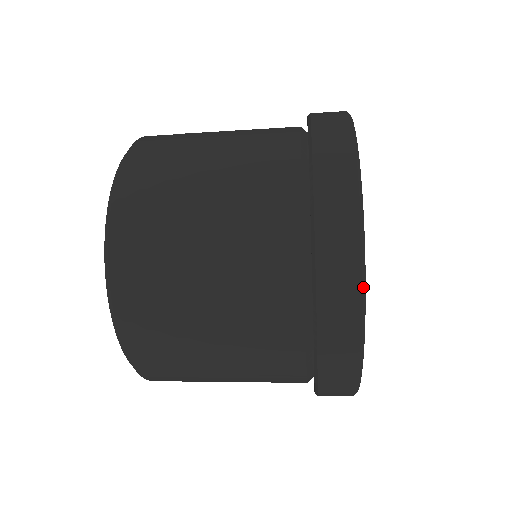
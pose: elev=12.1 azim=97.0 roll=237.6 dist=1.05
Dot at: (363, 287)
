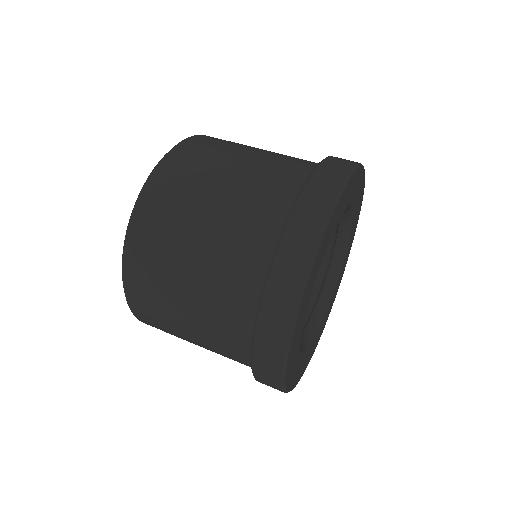
Dot at: (283, 387)
